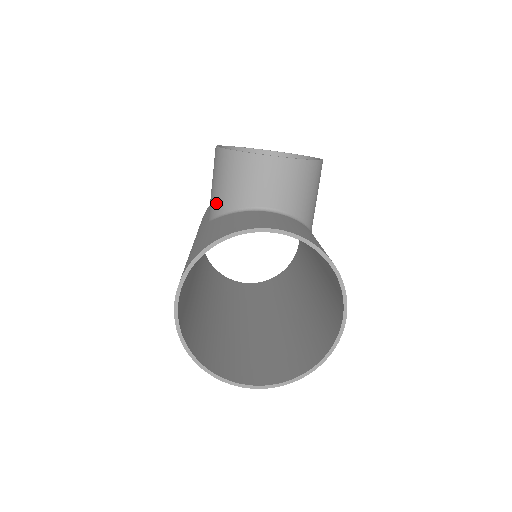
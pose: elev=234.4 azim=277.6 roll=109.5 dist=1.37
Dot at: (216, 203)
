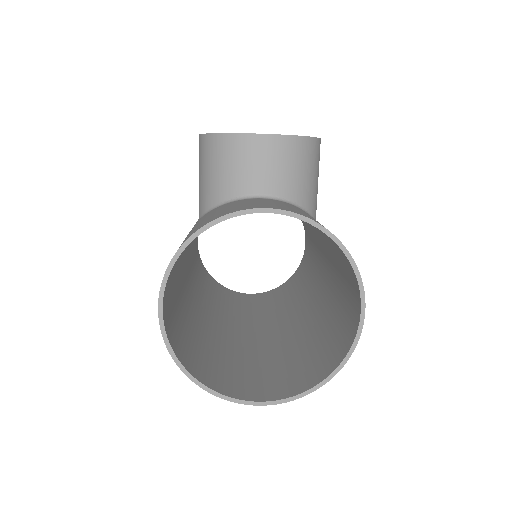
Dot at: (204, 197)
